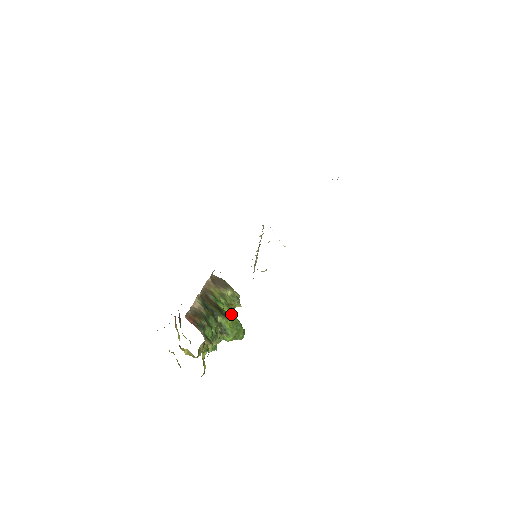
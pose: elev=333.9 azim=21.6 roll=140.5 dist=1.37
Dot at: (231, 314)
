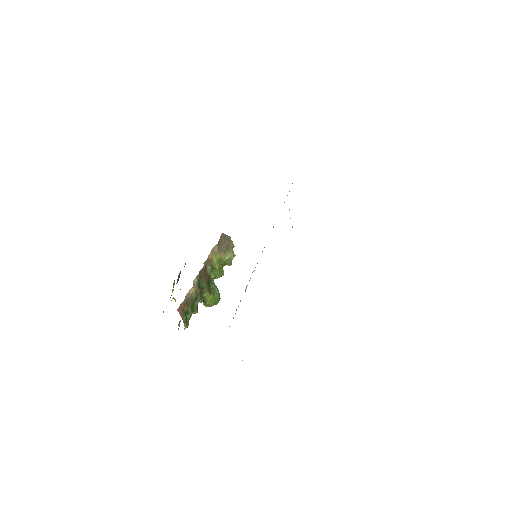
Dot at: (216, 289)
